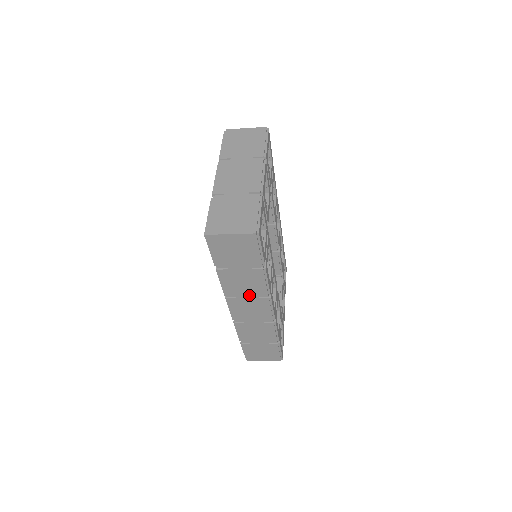
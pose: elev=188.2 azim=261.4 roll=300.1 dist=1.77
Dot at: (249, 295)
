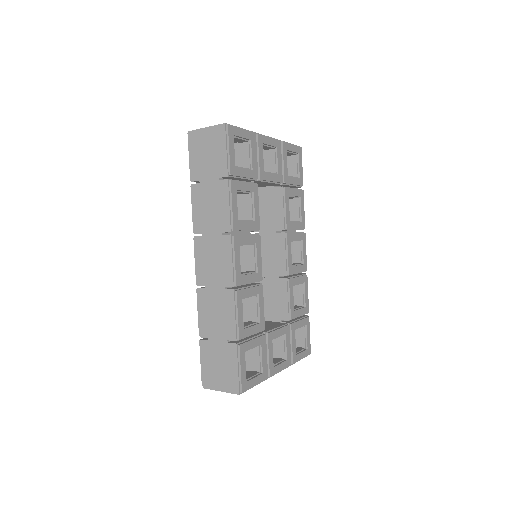
Dot at: (214, 229)
